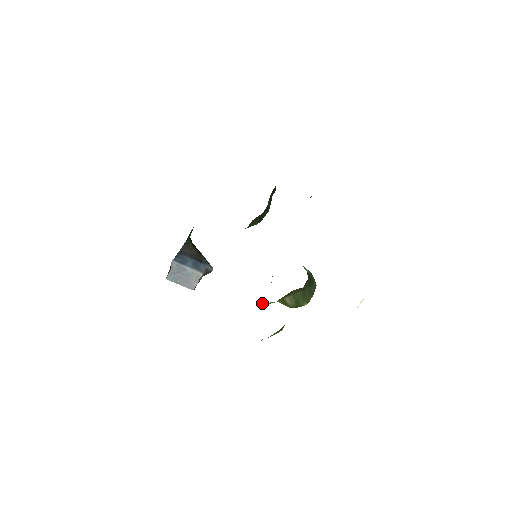
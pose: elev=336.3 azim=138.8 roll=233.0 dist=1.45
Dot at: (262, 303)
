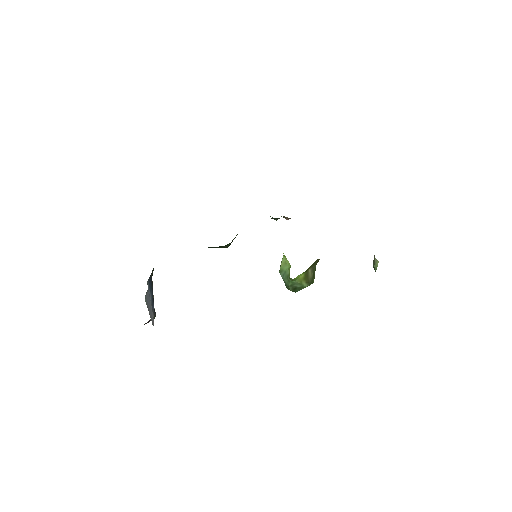
Dot at: occluded
